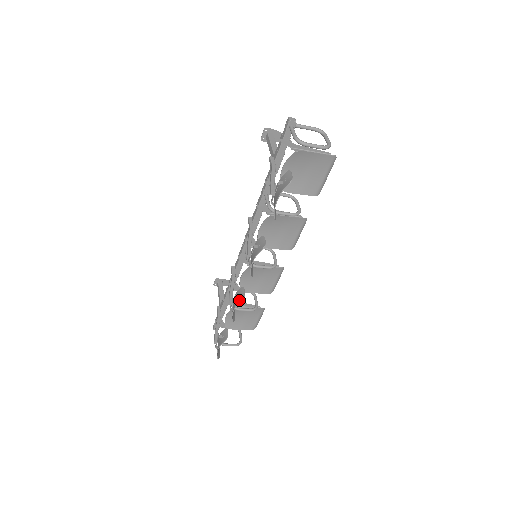
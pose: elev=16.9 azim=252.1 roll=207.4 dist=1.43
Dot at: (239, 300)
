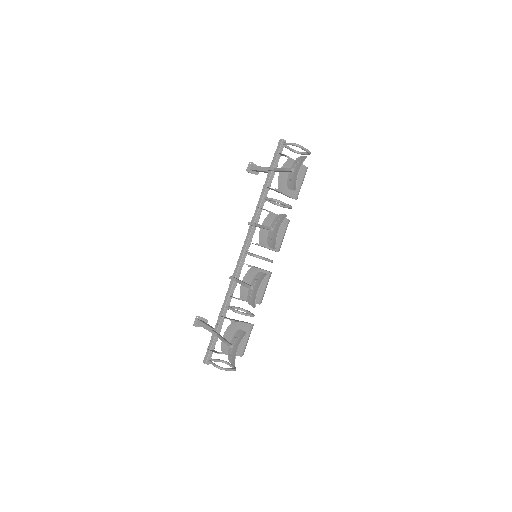
Dot at: (262, 278)
